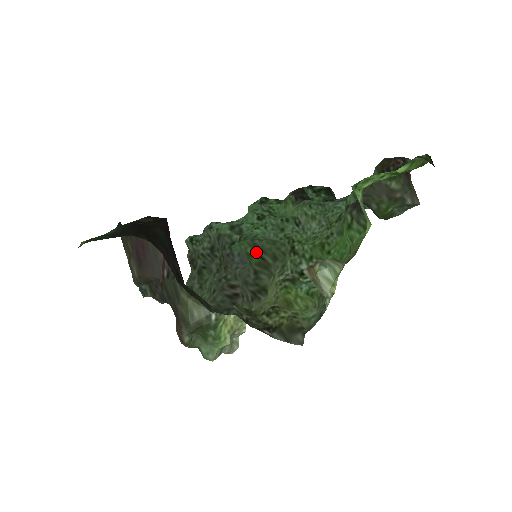
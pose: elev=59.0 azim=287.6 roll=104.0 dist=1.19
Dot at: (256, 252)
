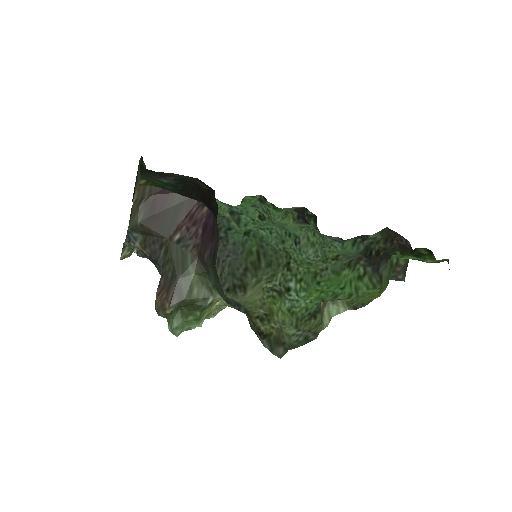
Dot at: (259, 253)
